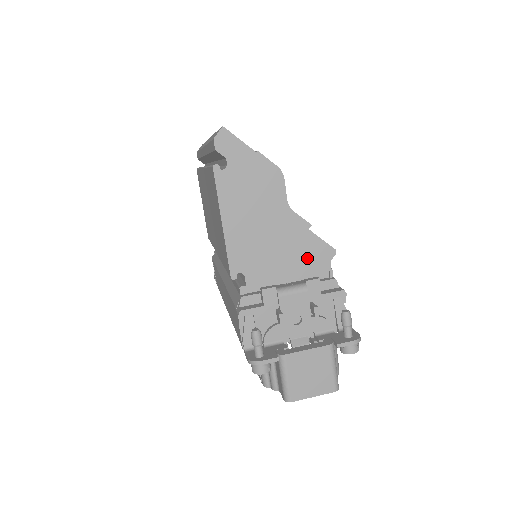
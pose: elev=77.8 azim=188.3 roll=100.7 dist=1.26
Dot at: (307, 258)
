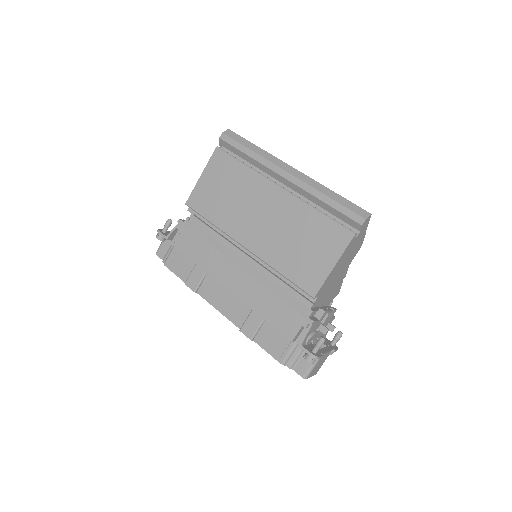
Dot at: (333, 294)
